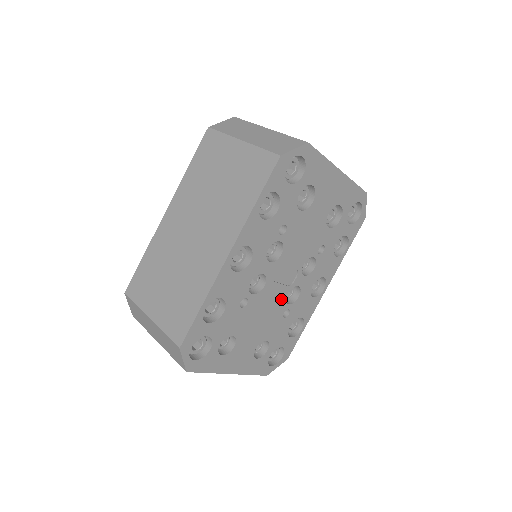
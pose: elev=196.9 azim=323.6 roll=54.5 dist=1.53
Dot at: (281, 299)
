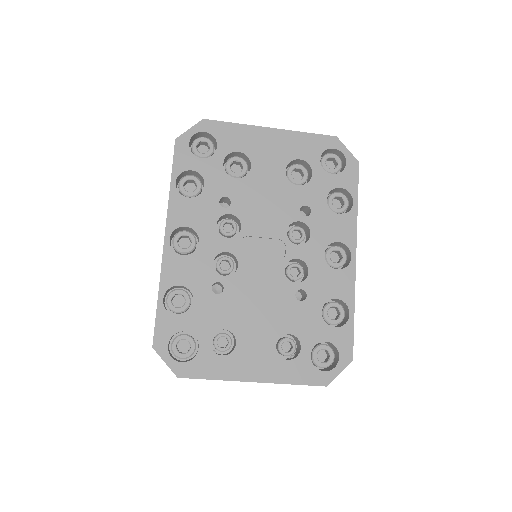
Dot at: (278, 278)
